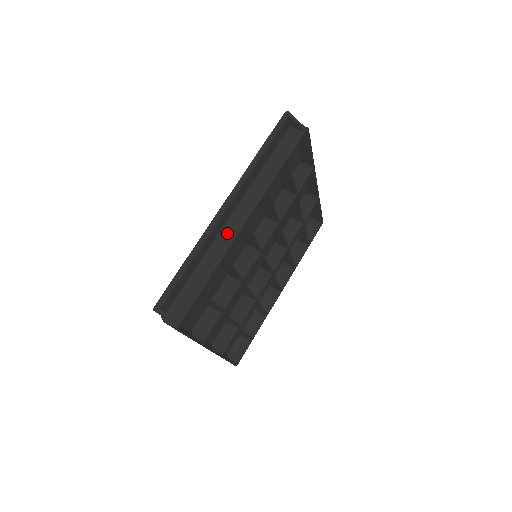
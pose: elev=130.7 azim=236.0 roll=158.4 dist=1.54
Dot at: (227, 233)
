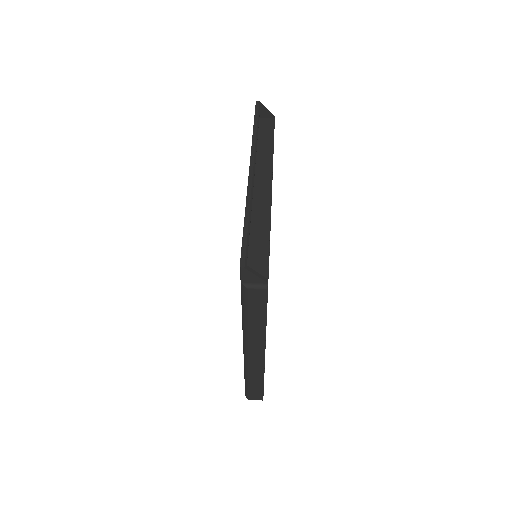
Dot at: (260, 198)
